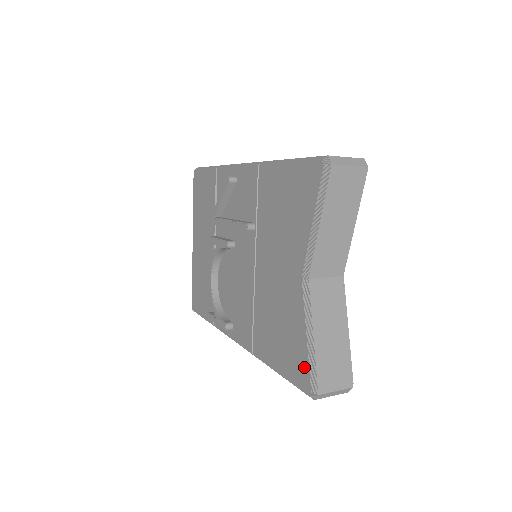
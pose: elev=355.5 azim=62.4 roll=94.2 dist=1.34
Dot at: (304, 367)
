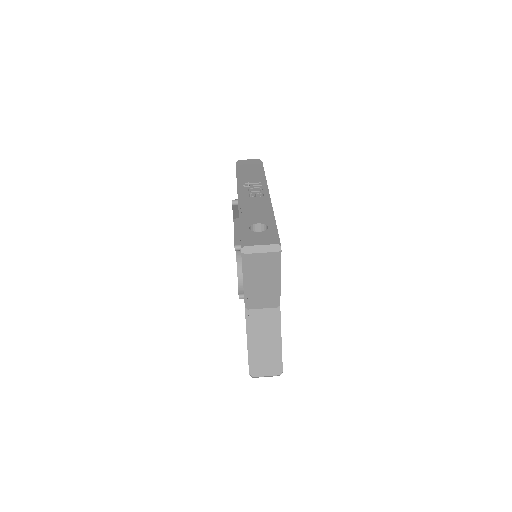
Dot at: occluded
